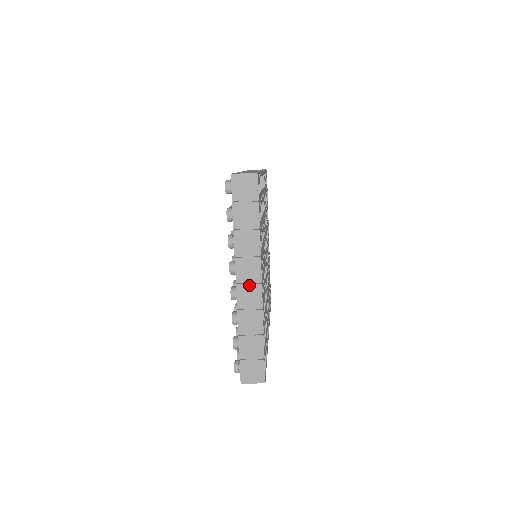
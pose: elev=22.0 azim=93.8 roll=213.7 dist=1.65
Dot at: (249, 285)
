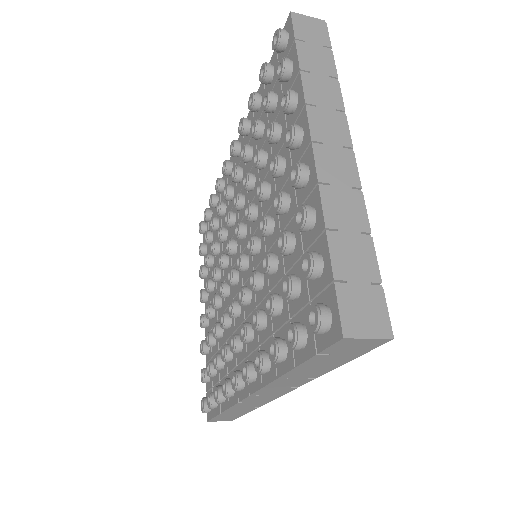
Dot at: (334, 147)
